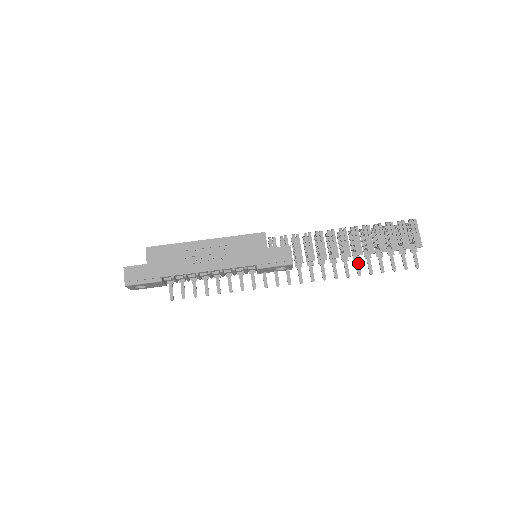
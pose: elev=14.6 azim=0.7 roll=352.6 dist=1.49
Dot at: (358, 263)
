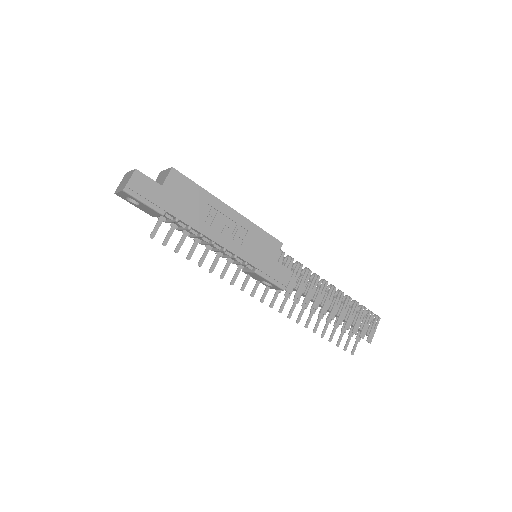
Dot at: occluded
